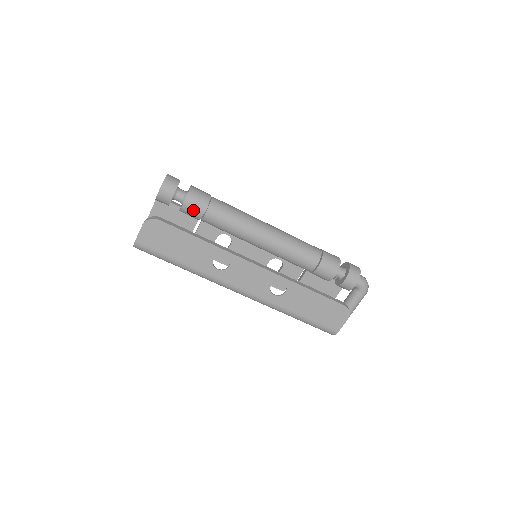
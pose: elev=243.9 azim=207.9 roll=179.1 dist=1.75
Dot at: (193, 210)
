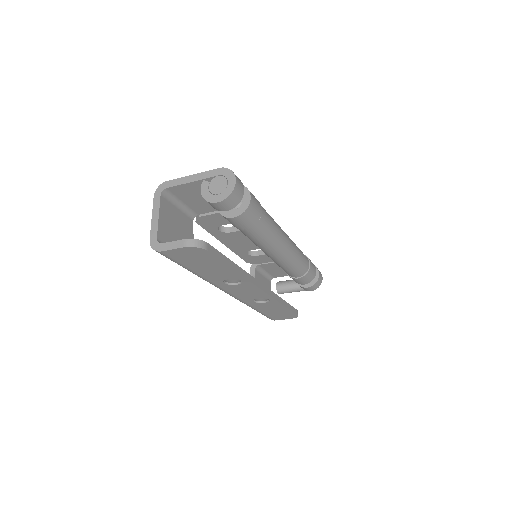
Dot at: (237, 224)
